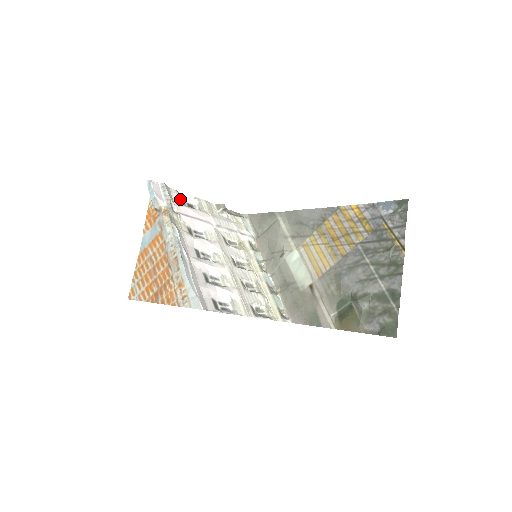
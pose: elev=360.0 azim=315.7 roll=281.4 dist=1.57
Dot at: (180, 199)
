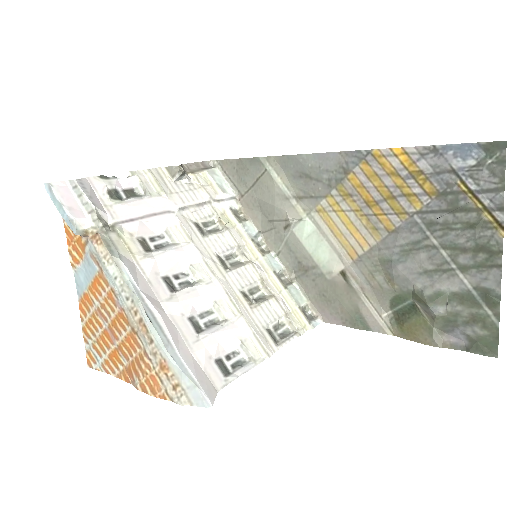
Dot at: (110, 191)
